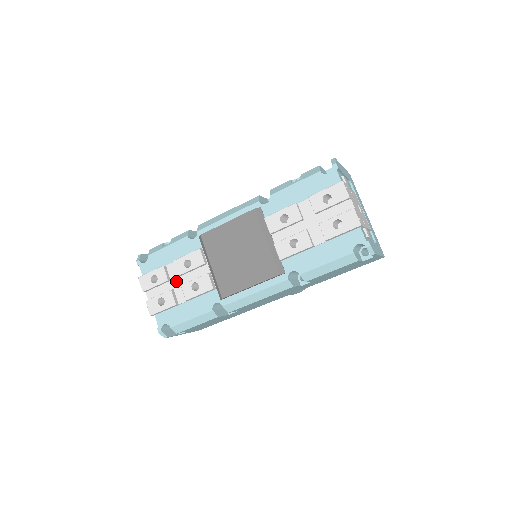
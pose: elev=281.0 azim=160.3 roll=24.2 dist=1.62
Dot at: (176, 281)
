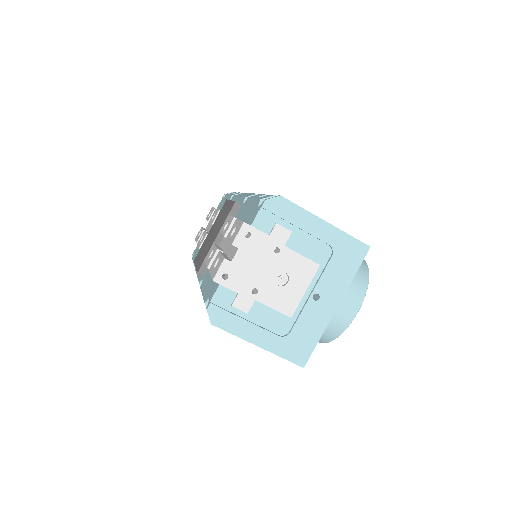
Dot at: (211, 226)
